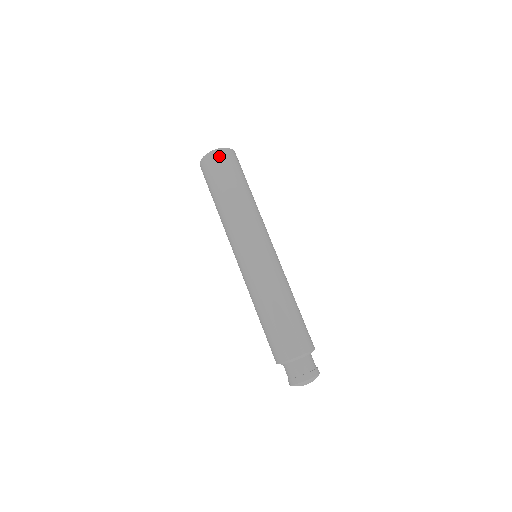
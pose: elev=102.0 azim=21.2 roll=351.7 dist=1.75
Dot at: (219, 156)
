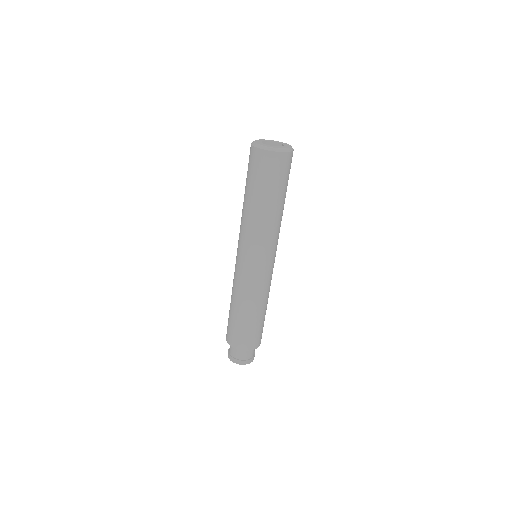
Dot at: (261, 157)
